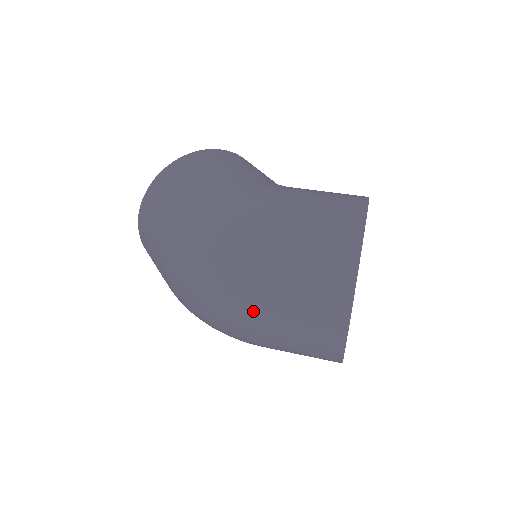
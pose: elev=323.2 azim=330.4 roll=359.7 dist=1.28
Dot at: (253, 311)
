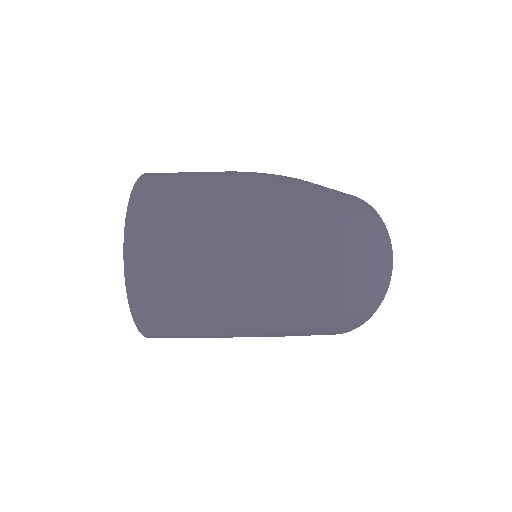
Dot at: (343, 234)
